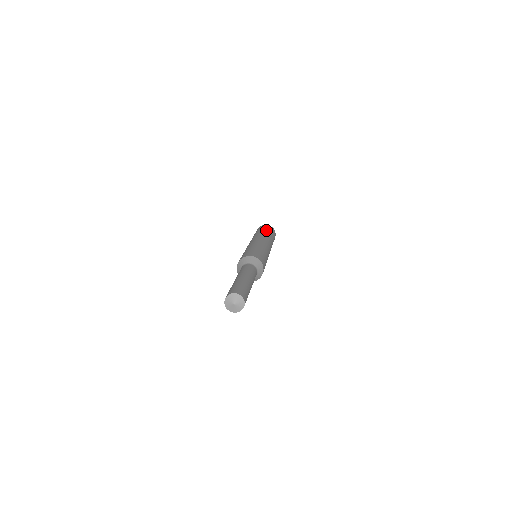
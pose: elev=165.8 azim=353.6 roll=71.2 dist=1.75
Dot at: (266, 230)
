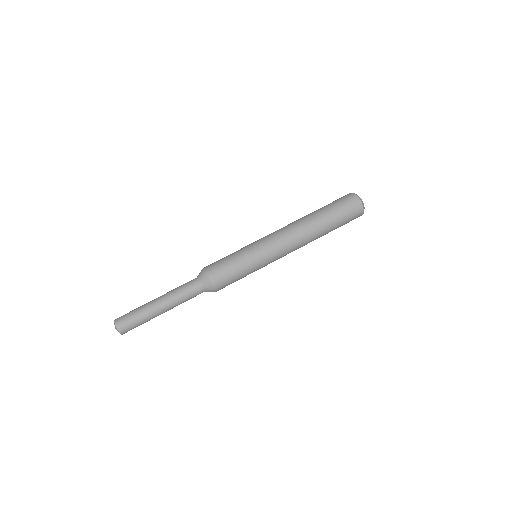
Dot at: (329, 215)
